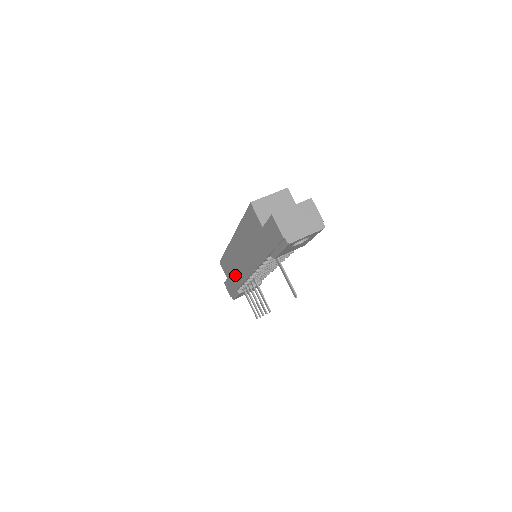
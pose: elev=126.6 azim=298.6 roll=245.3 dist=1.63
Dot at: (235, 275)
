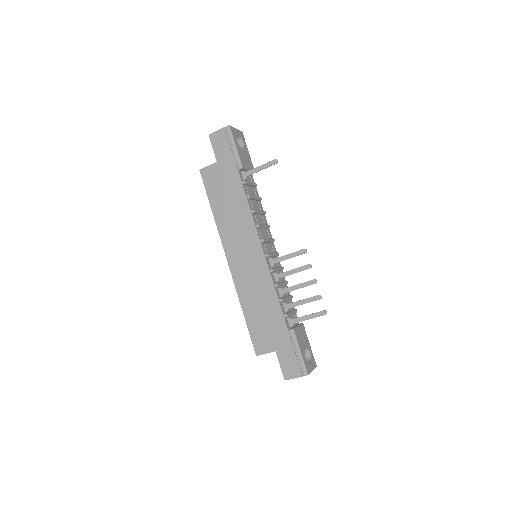
Dot at: (267, 304)
